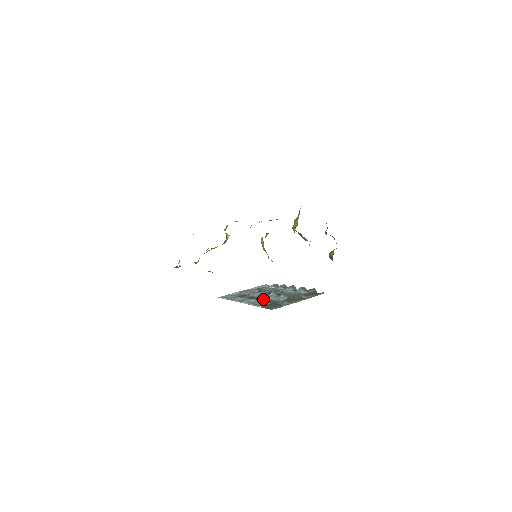
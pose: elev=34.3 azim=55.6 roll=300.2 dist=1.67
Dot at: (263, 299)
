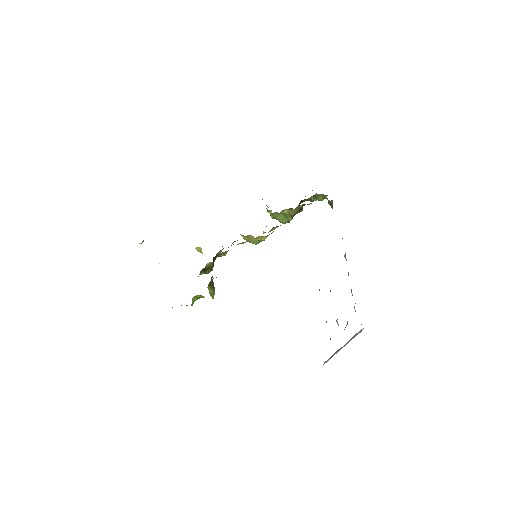
Dot at: occluded
